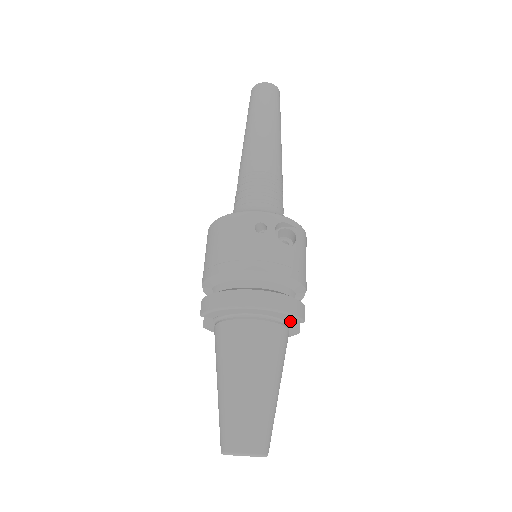
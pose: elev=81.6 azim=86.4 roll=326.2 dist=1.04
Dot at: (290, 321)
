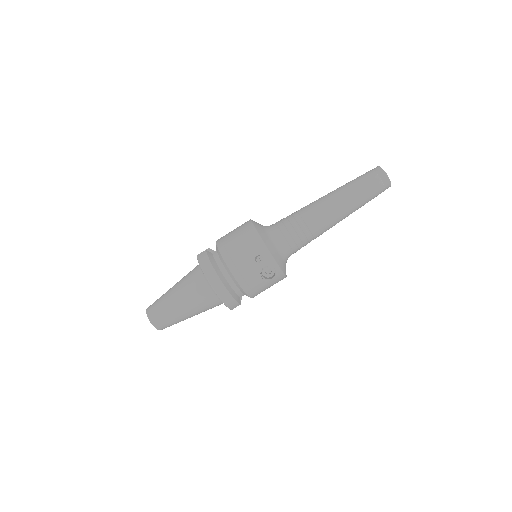
Dot at: occluded
